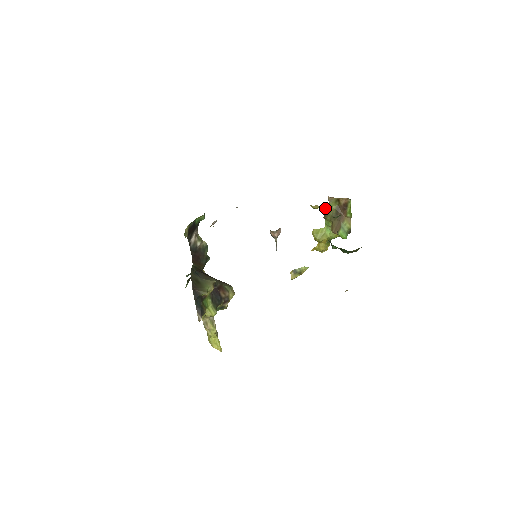
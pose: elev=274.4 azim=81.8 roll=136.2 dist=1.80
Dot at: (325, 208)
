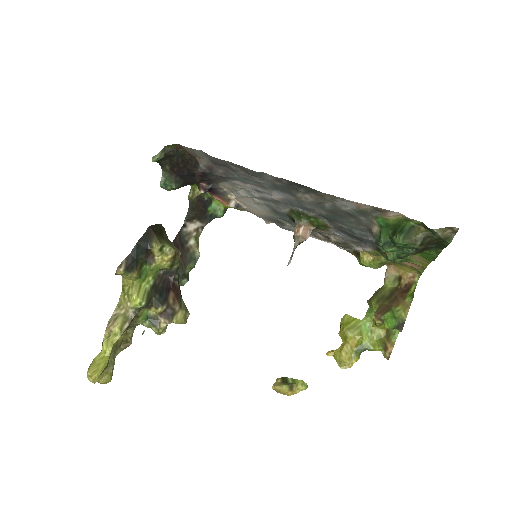
Dot at: (380, 256)
